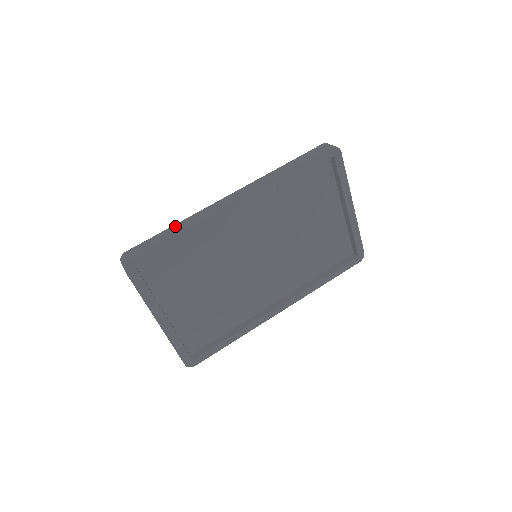
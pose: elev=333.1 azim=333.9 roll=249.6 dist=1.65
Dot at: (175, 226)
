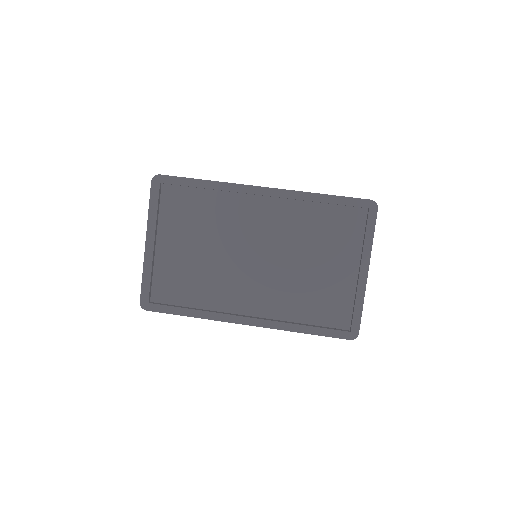
Dot at: occluded
